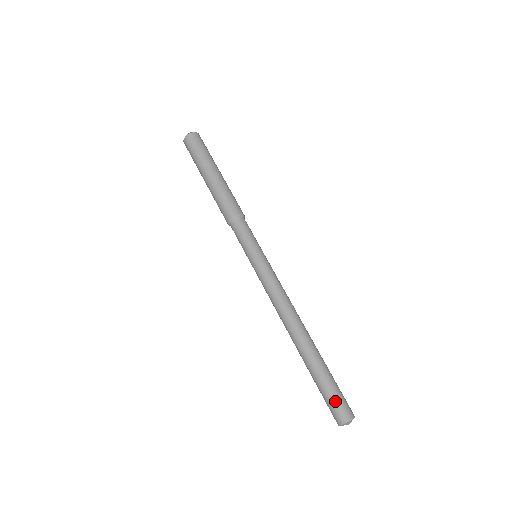
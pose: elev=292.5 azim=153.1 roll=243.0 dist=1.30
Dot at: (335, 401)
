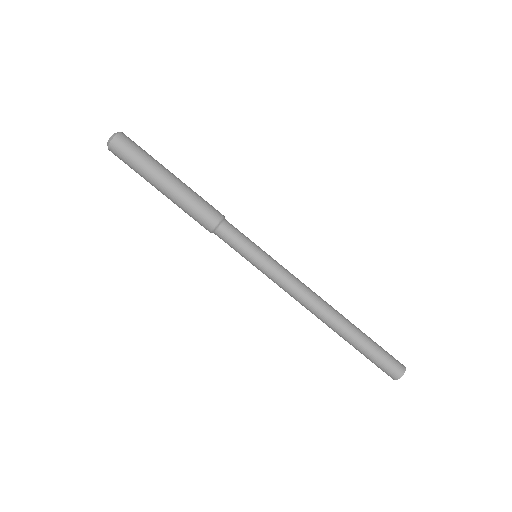
Dot at: (382, 367)
